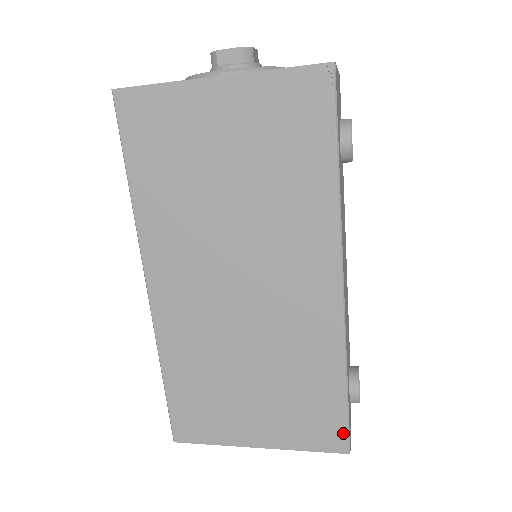
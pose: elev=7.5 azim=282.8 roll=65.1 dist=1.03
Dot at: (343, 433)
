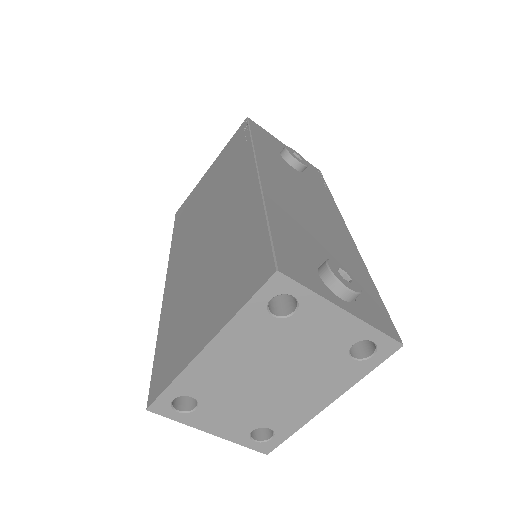
Dot at: (268, 257)
